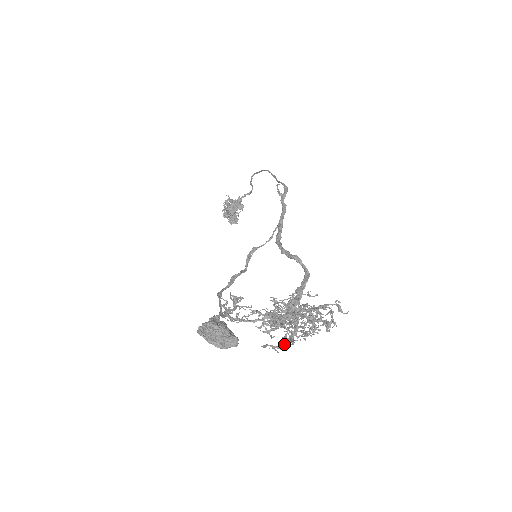
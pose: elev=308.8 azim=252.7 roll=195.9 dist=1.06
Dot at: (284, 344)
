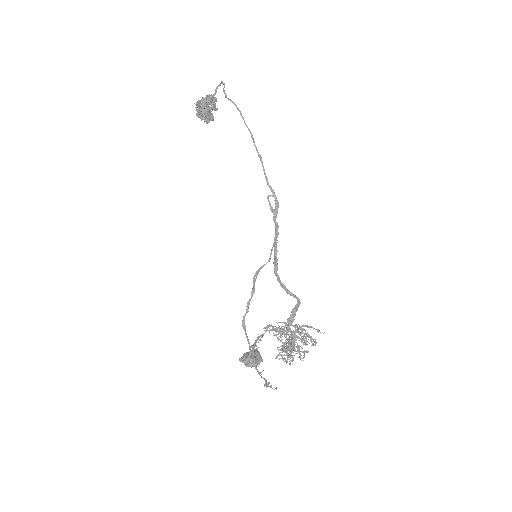
Dot at: (288, 355)
